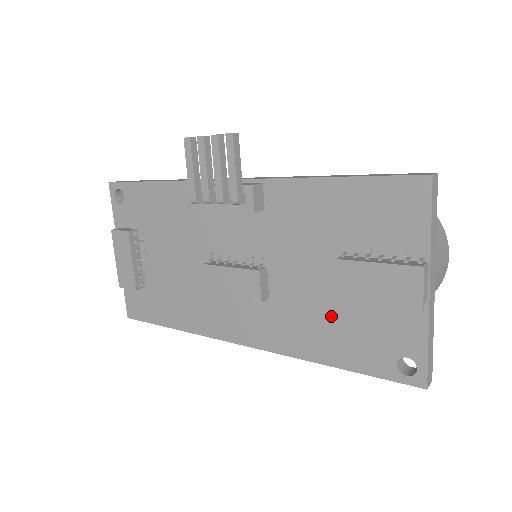
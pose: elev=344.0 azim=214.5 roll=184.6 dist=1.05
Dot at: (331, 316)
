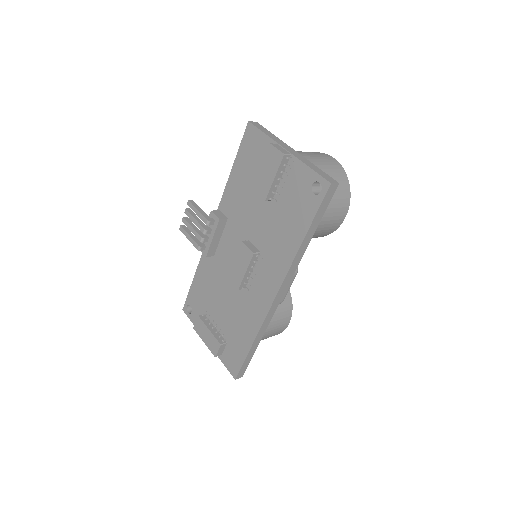
Dot at: (280, 218)
